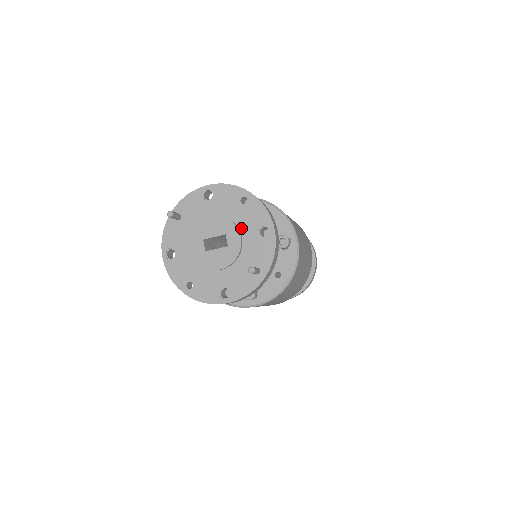
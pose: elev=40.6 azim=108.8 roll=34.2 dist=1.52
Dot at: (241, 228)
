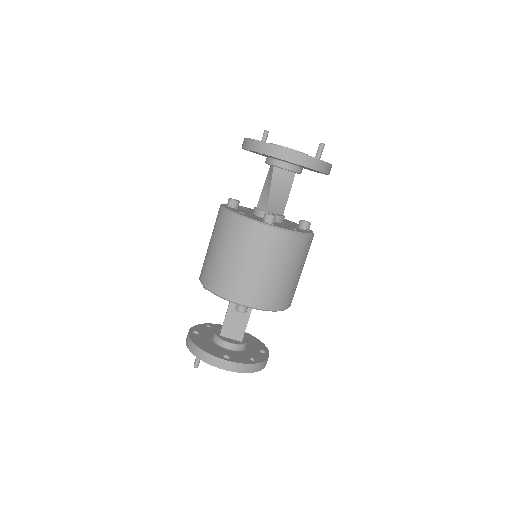
Dot at: occluded
